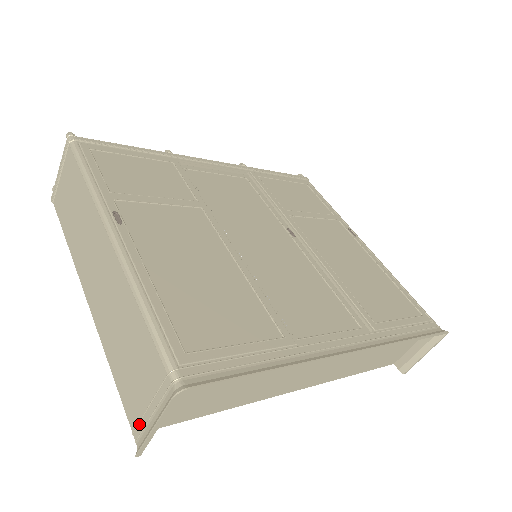
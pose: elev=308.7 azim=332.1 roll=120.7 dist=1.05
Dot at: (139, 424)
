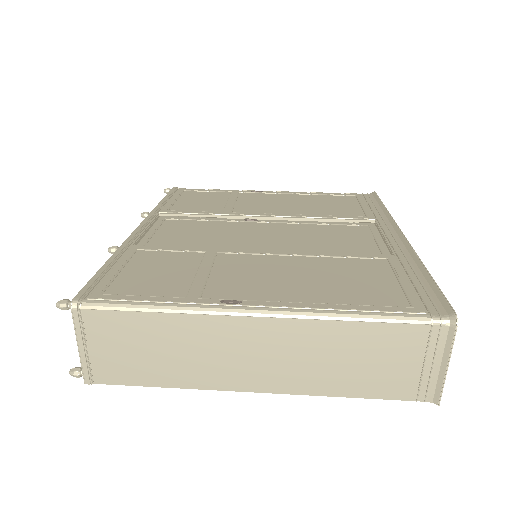
Dot at: (420, 387)
